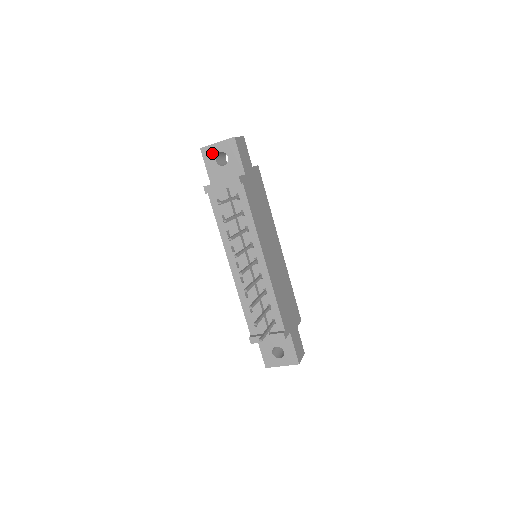
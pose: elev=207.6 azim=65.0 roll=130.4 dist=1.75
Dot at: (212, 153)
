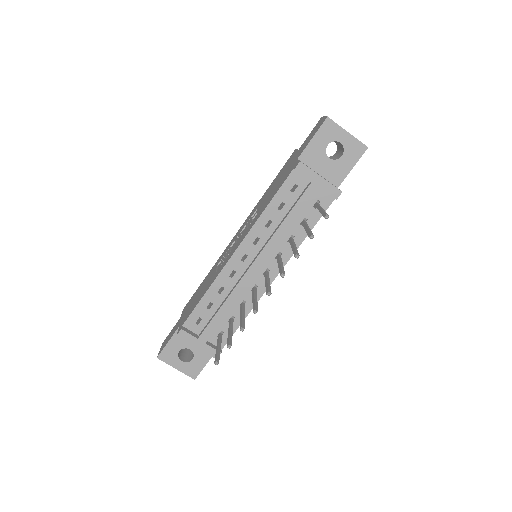
Dot at: (333, 135)
